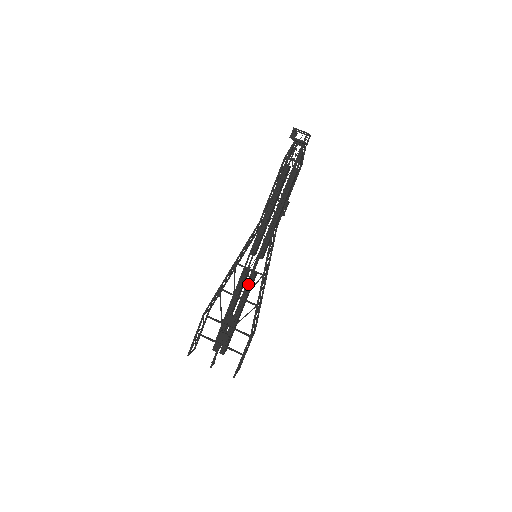
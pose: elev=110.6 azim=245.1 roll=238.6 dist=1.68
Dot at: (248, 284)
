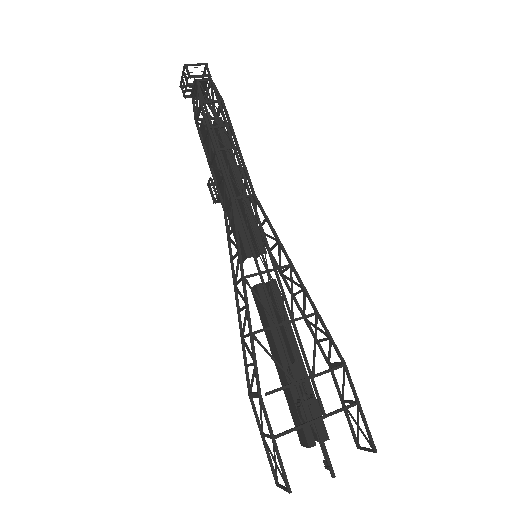
Dot at: (283, 293)
